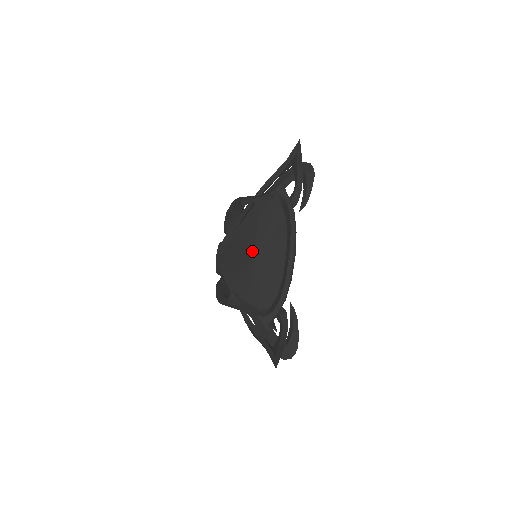
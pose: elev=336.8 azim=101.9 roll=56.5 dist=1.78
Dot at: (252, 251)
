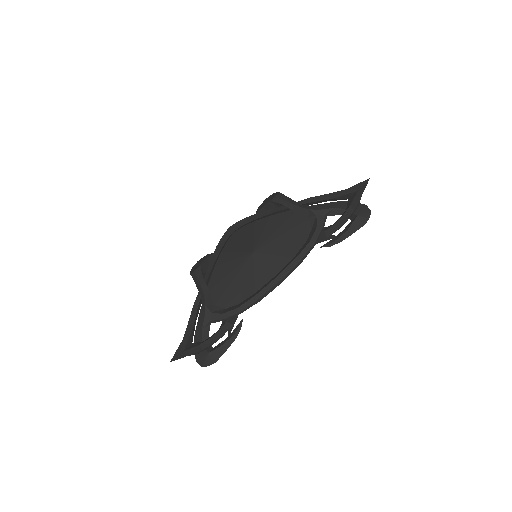
Dot at: (253, 248)
